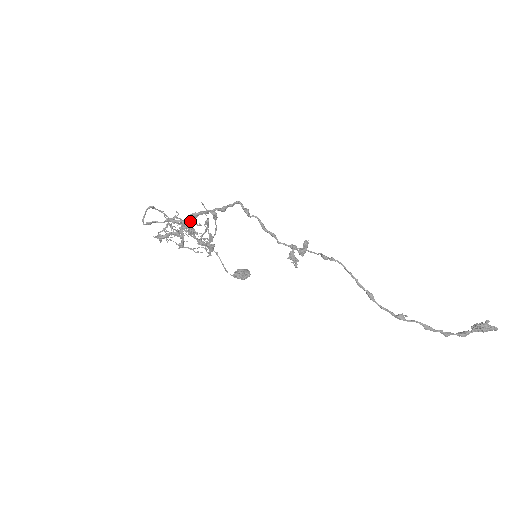
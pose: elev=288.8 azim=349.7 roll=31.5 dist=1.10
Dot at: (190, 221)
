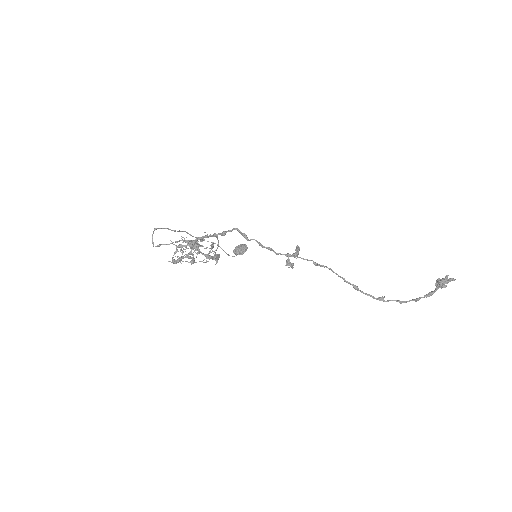
Dot at: (196, 243)
